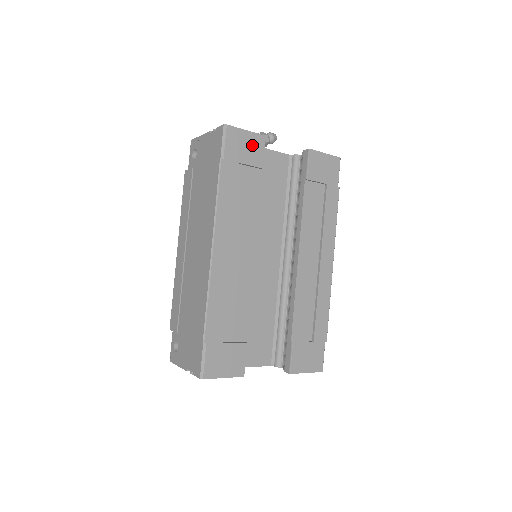
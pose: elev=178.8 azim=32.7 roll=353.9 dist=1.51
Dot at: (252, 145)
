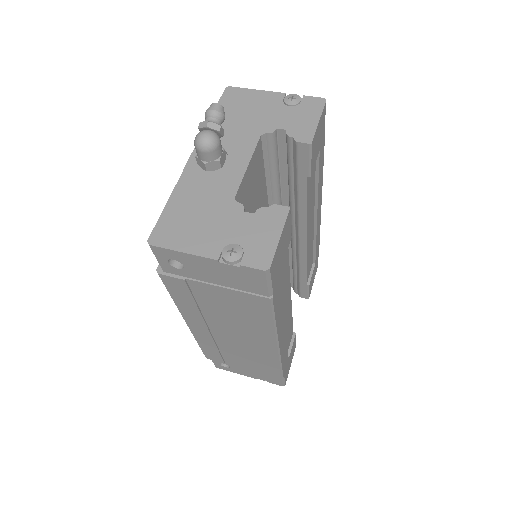
Dot at: (284, 239)
